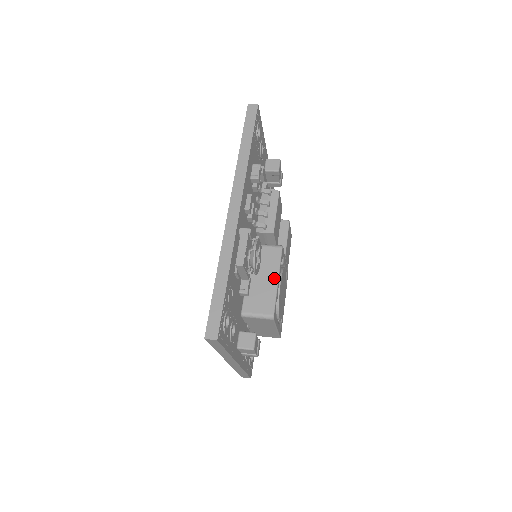
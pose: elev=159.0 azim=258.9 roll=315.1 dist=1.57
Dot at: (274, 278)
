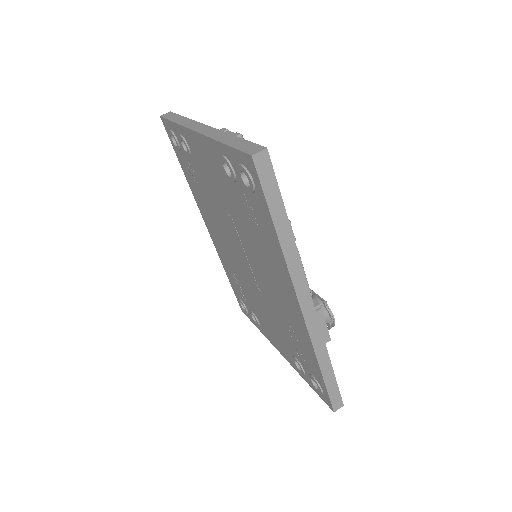
Dot at: occluded
